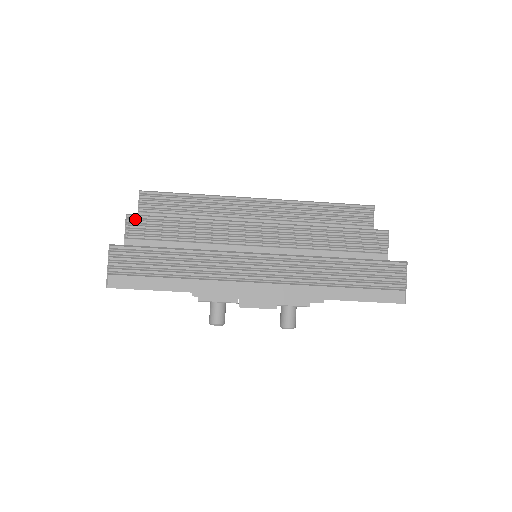
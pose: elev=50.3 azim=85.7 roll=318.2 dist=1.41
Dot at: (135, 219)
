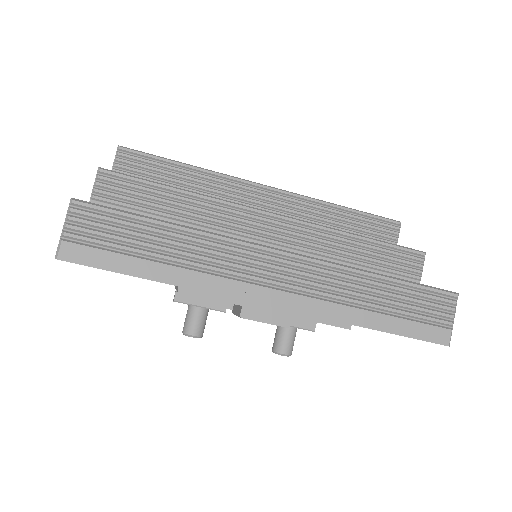
Dot at: (110, 176)
